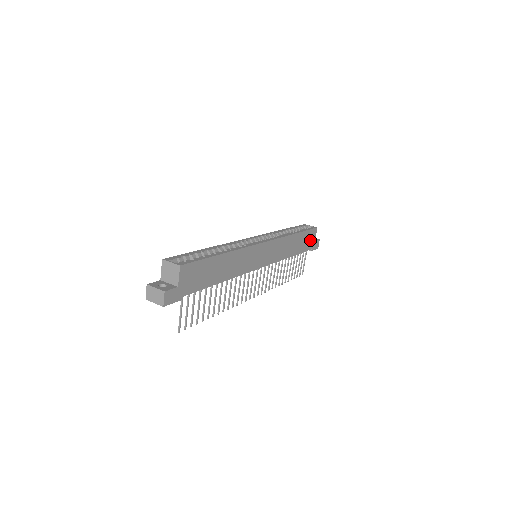
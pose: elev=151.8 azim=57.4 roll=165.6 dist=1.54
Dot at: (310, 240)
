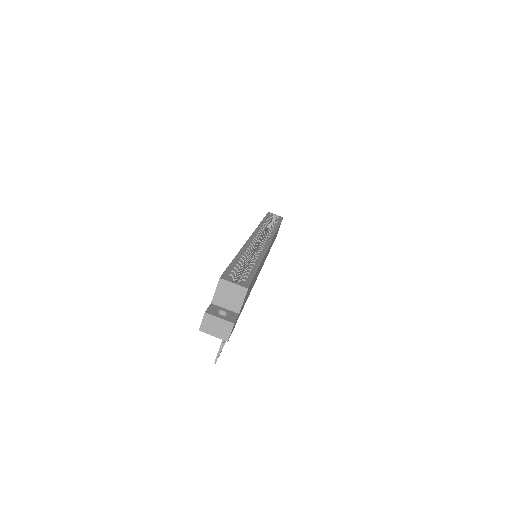
Dot at: occluded
